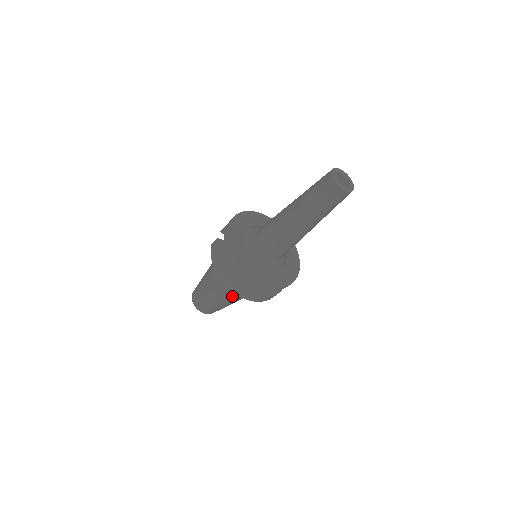
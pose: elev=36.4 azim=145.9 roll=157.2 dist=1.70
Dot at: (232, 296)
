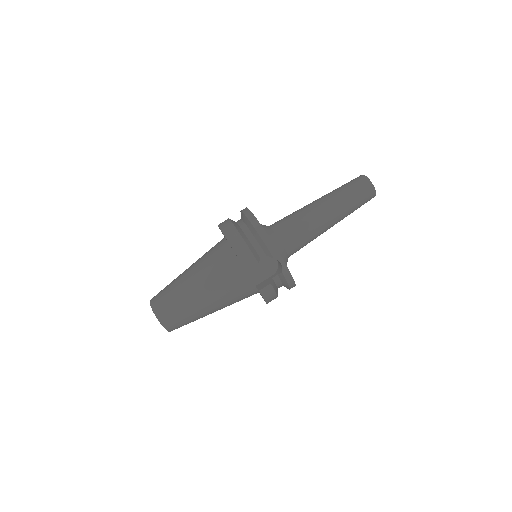
Dot at: (206, 262)
